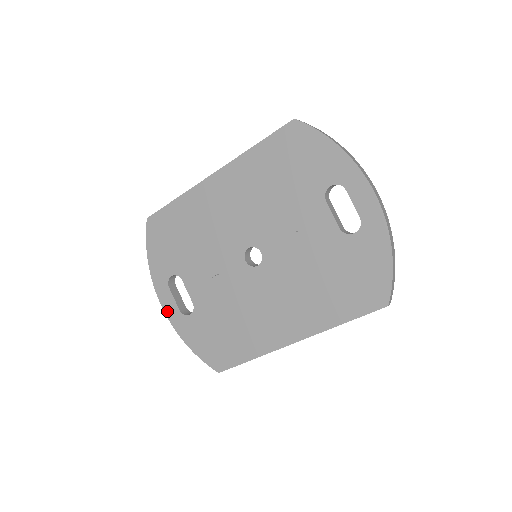
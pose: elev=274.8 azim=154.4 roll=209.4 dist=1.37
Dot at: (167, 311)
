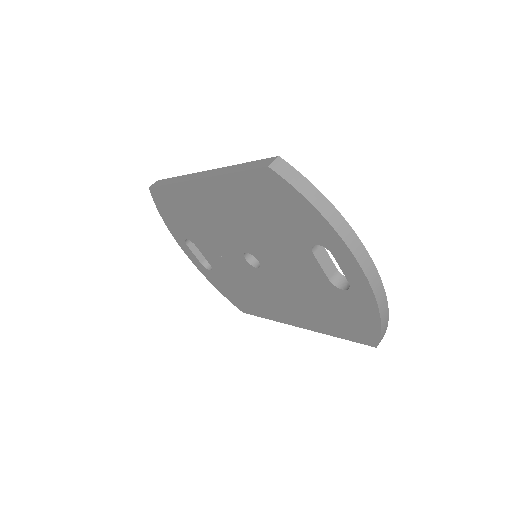
Dot at: (191, 259)
